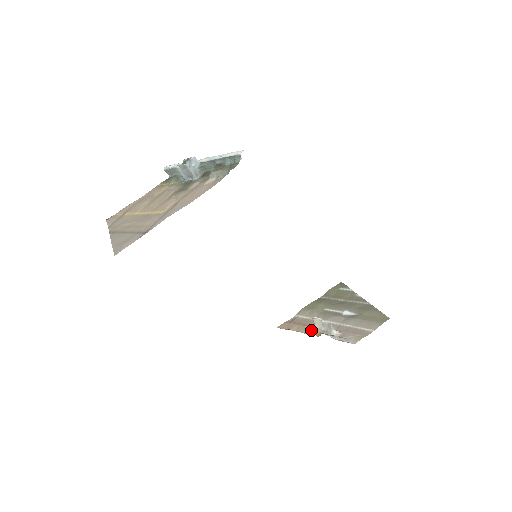
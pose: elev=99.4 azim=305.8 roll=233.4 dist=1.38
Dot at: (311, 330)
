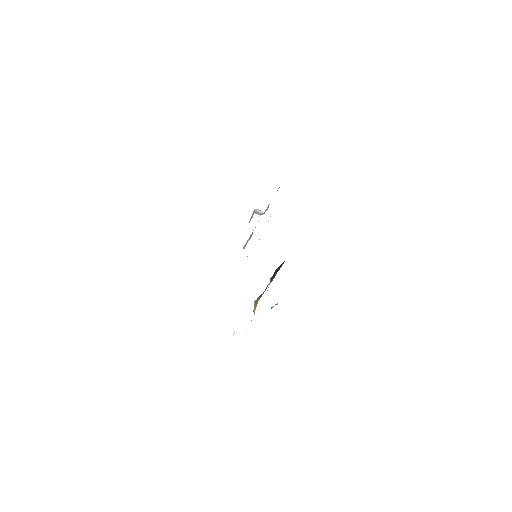
Dot at: occluded
